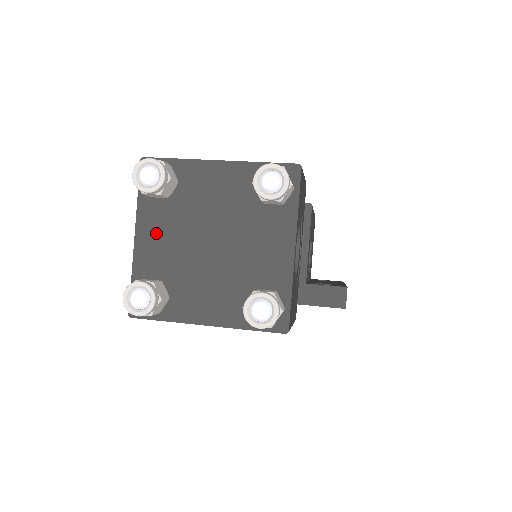
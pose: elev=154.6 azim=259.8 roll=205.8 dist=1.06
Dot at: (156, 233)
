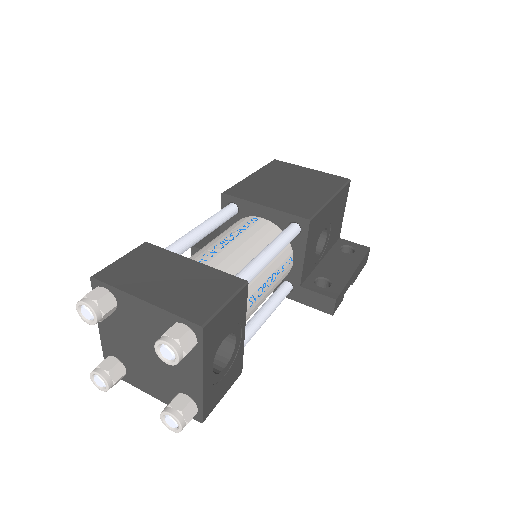
Dot at: (111, 330)
